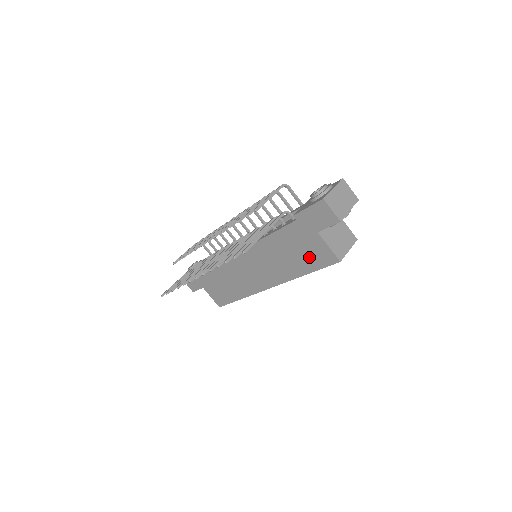
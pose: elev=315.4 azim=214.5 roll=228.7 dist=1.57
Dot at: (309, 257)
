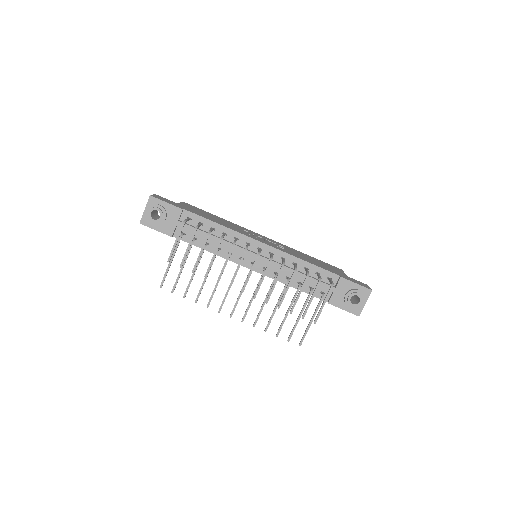
Dot at: occluded
